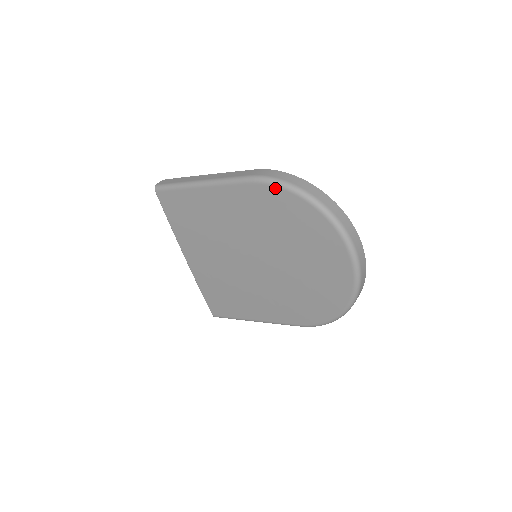
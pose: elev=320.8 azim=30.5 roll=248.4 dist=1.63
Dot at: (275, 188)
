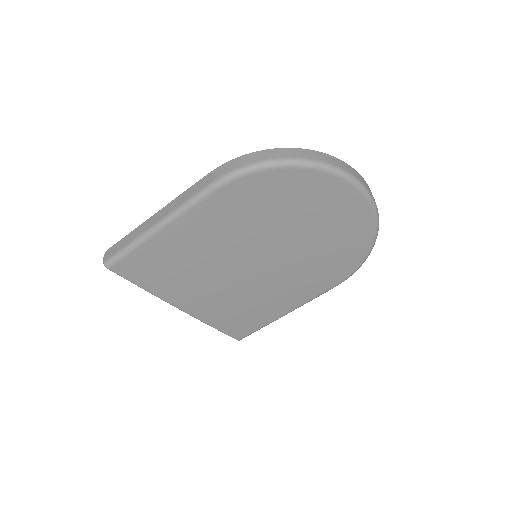
Dot at: (249, 177)
